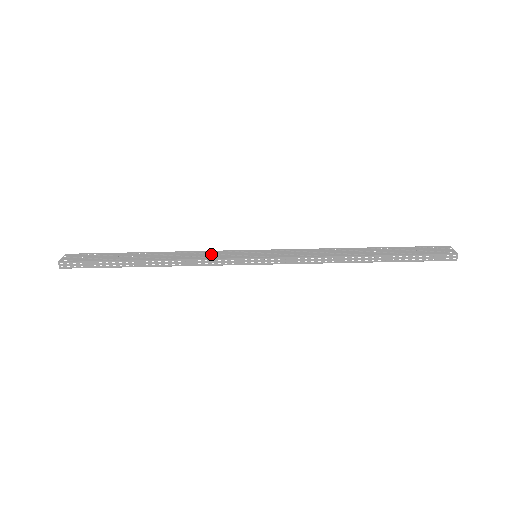
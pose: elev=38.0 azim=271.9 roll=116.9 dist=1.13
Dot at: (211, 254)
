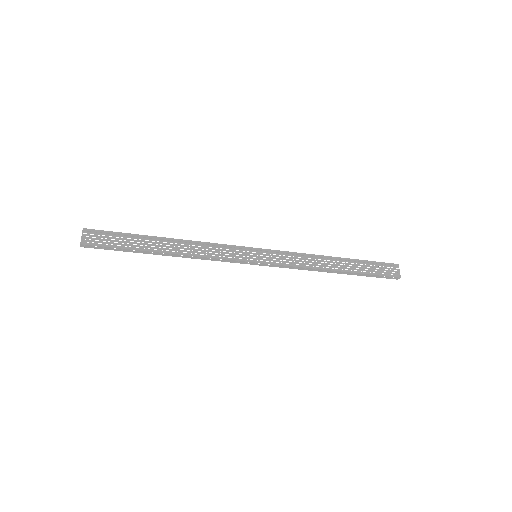
Dot at: (220, 250)
